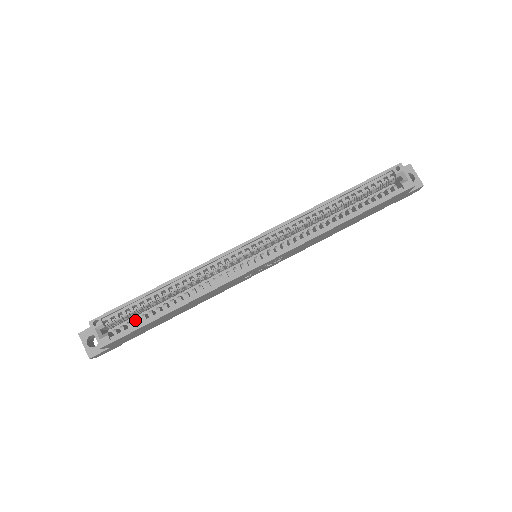
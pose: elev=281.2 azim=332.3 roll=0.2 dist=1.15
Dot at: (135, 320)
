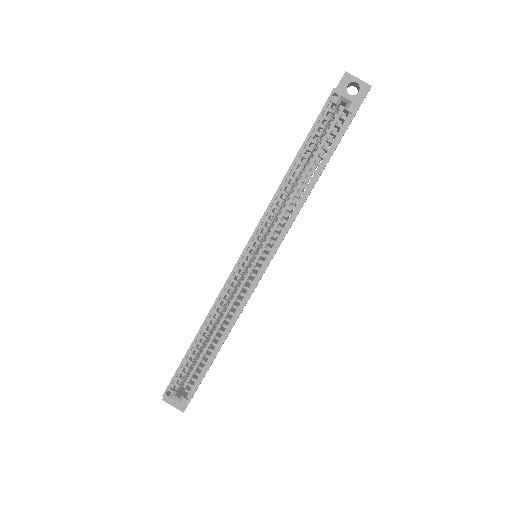
Dot at: (195, 374)
